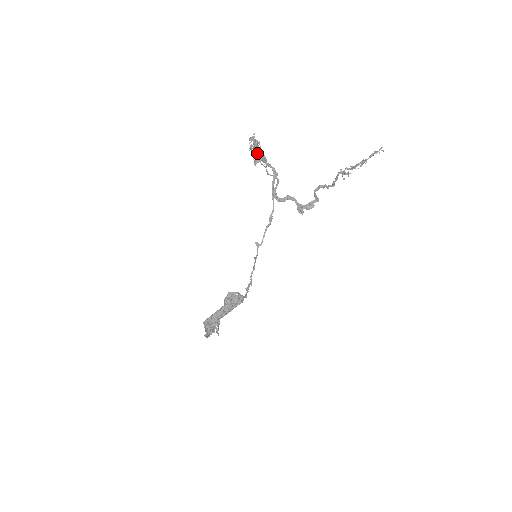
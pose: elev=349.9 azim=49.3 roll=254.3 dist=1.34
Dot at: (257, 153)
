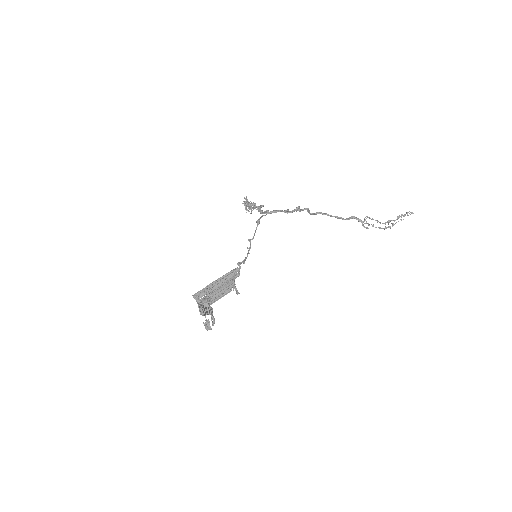
Dot at: (247, 203)
